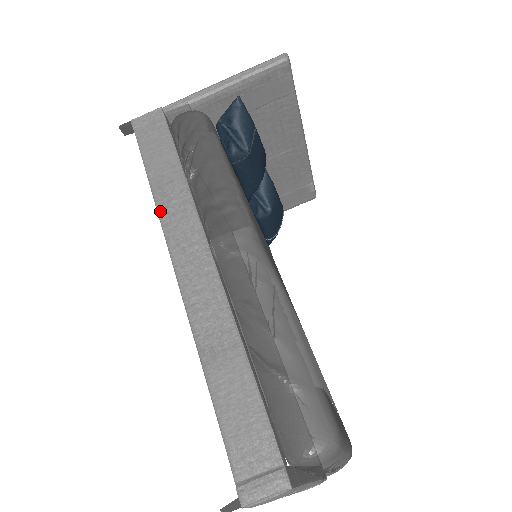
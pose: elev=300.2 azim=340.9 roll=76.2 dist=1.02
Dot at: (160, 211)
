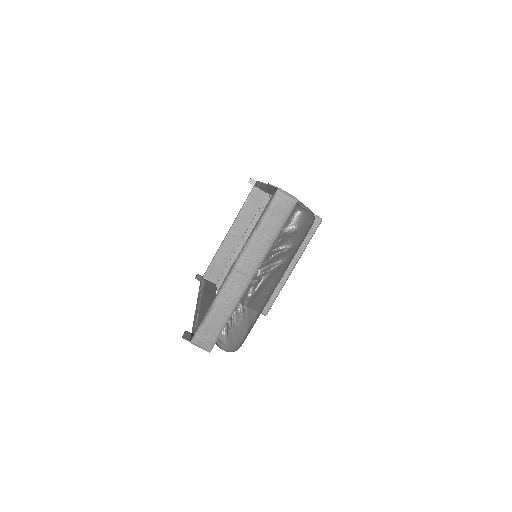
Dot at: occluded
